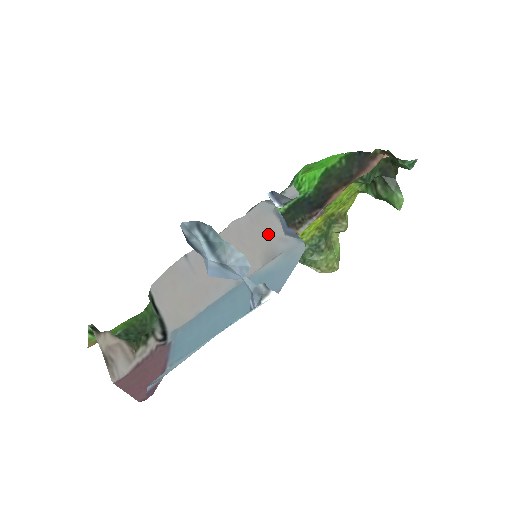
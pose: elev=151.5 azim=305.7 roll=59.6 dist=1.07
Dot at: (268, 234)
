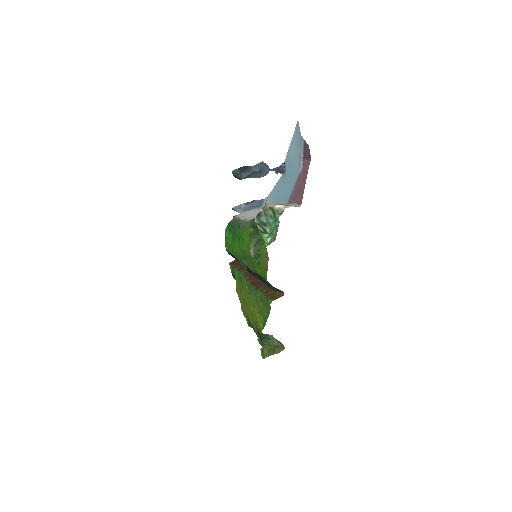
Dot at: (251, 214)
